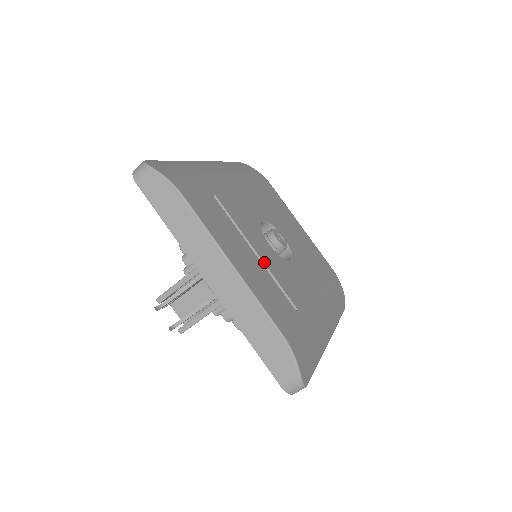
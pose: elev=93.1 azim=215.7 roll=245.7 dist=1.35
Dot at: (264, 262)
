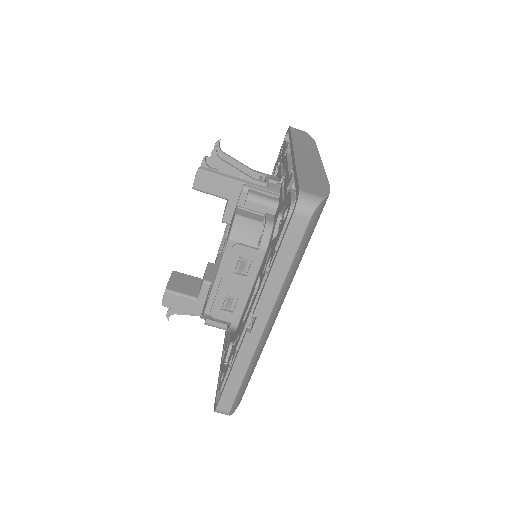
Dot at: occluded
